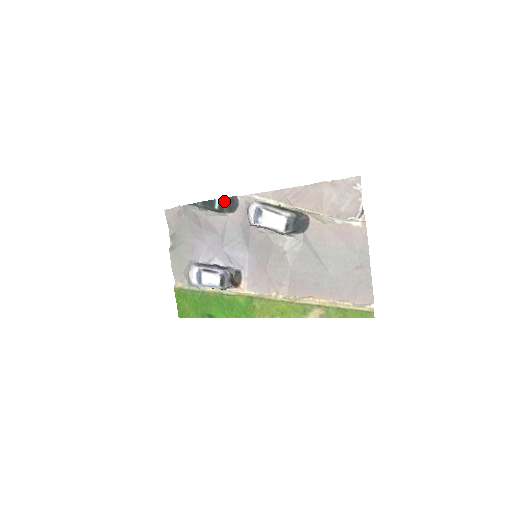
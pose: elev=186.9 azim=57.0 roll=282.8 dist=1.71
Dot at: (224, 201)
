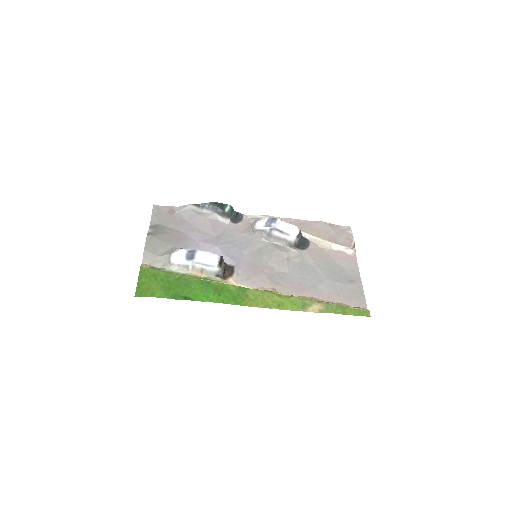
Dot at: (233, 210)
